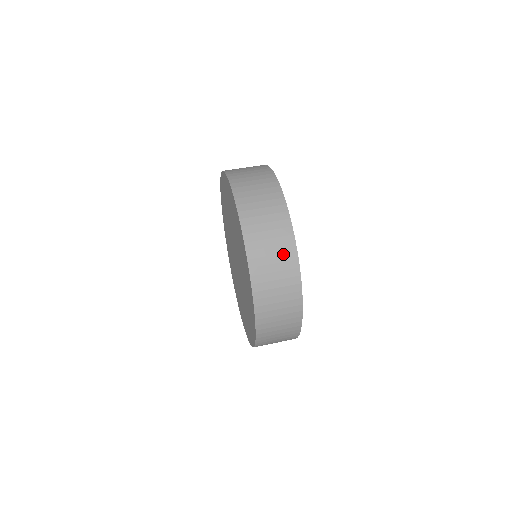
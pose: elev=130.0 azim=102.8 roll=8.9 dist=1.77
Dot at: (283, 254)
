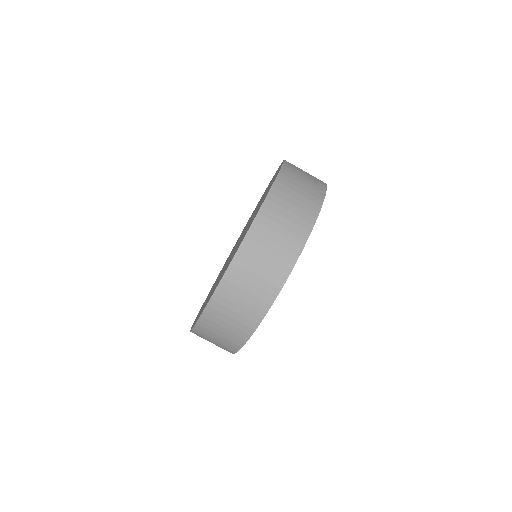
Dot at: (257, 297)
